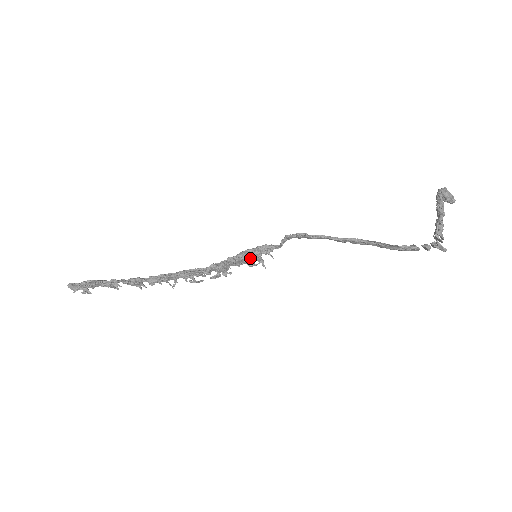
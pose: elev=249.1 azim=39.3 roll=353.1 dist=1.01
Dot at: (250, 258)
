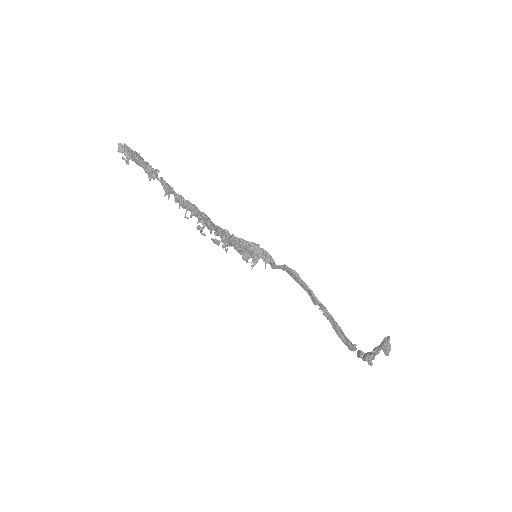
Dot at: (254, 252)
